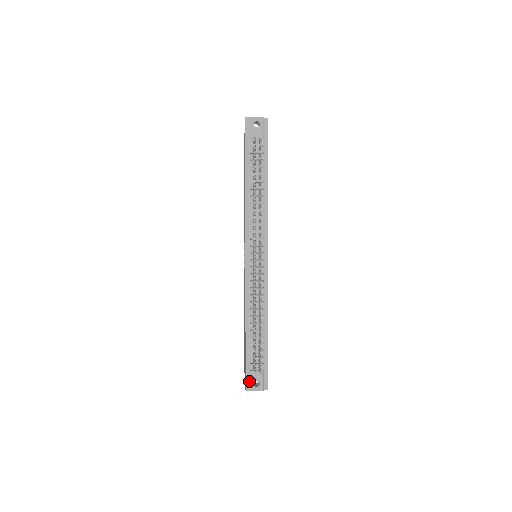
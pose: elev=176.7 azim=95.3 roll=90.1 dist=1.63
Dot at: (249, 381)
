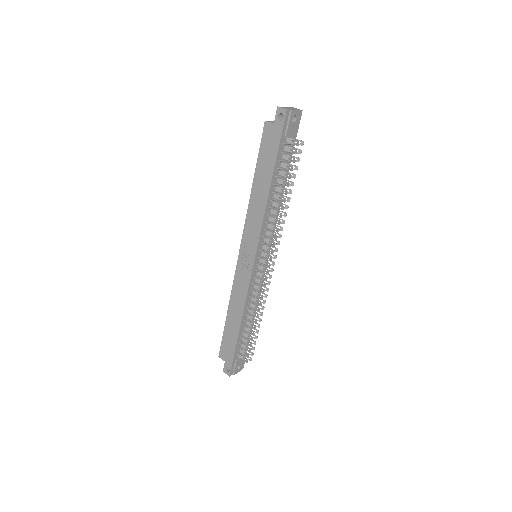
Dot at: (233, 368)
